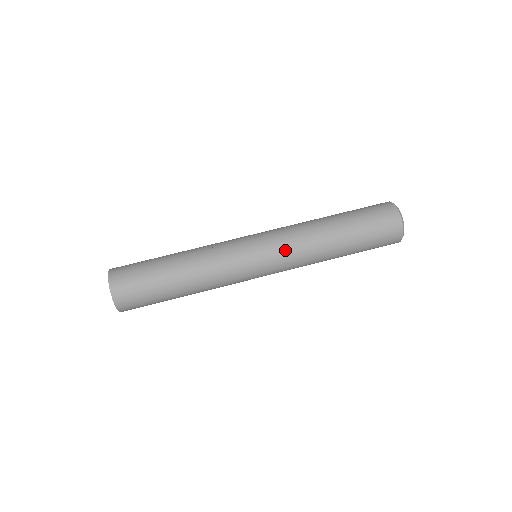
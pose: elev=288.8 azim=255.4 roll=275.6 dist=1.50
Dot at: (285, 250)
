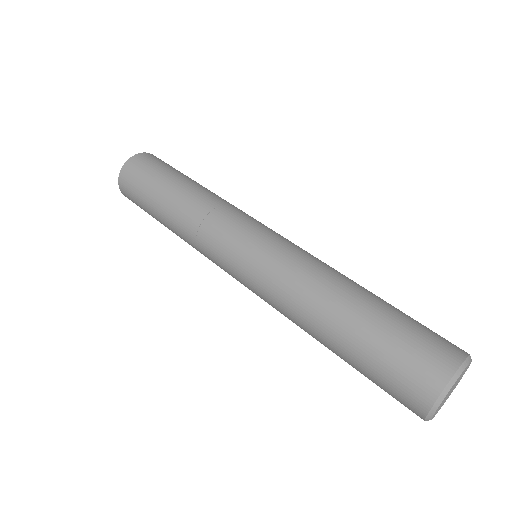
Dot at: (278, 258)
